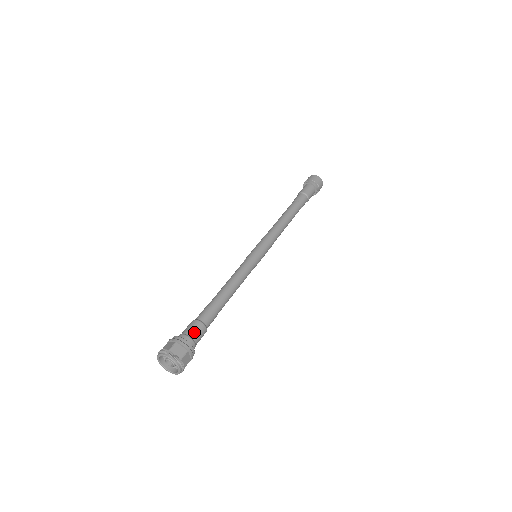
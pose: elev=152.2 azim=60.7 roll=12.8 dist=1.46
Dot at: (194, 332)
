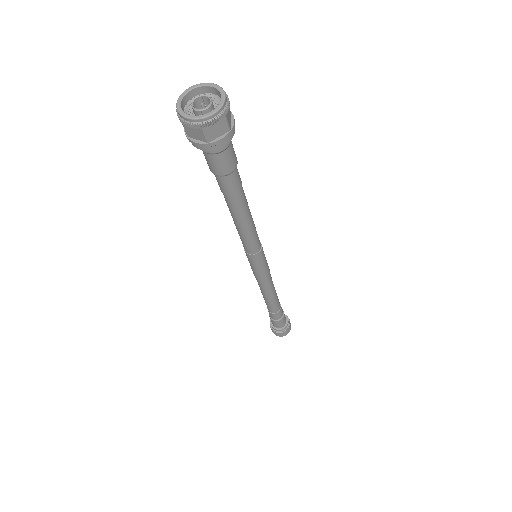
Dot at: occluded
